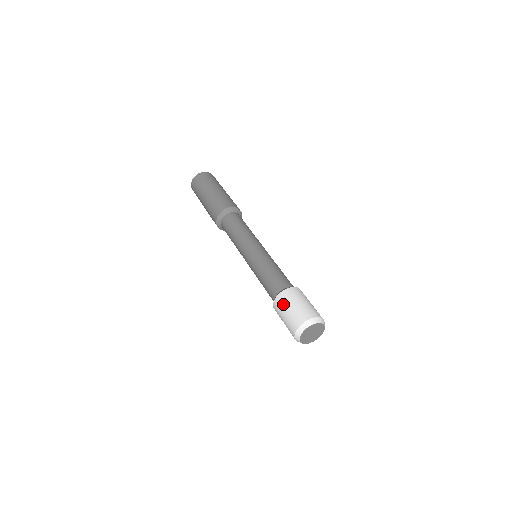
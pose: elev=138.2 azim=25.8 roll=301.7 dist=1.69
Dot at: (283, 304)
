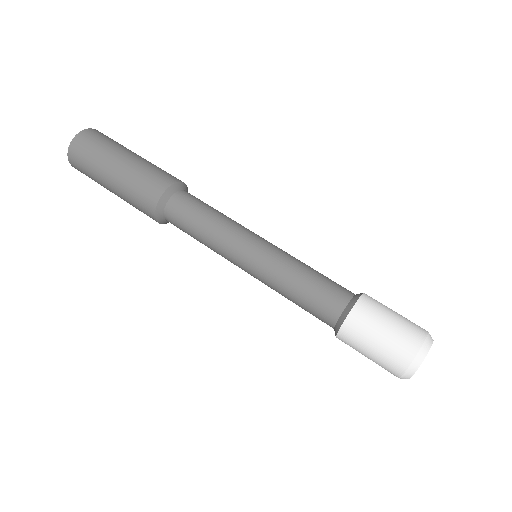
Dot at: (369, 322)
